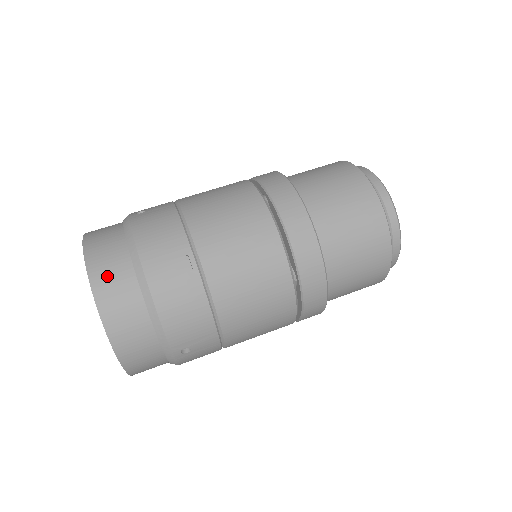
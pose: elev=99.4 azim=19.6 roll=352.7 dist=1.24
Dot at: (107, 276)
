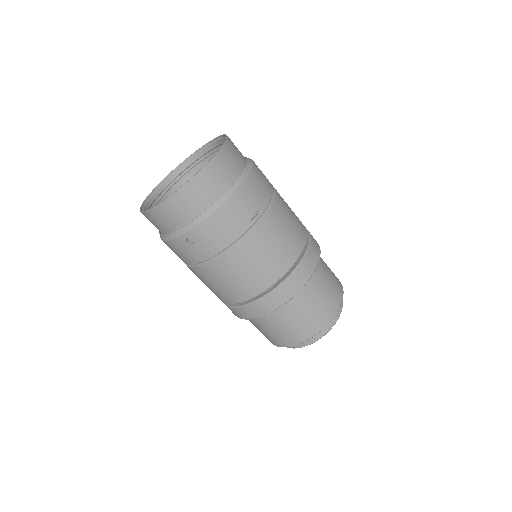
Dot at: (222, 166)
